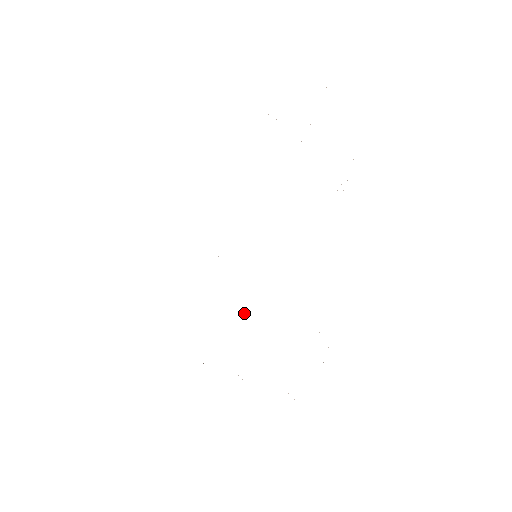
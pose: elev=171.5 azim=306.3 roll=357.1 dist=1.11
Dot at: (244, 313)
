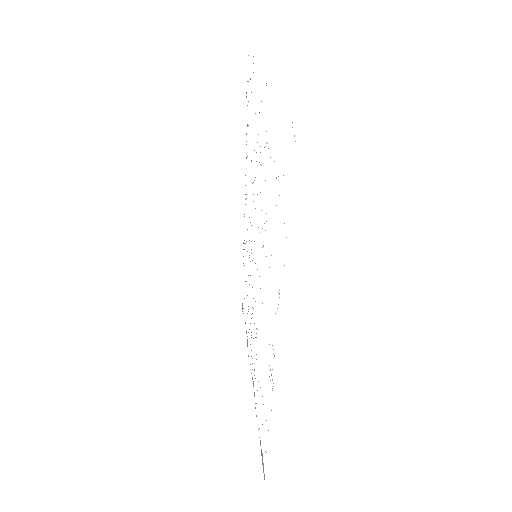
Dot at: occluded
